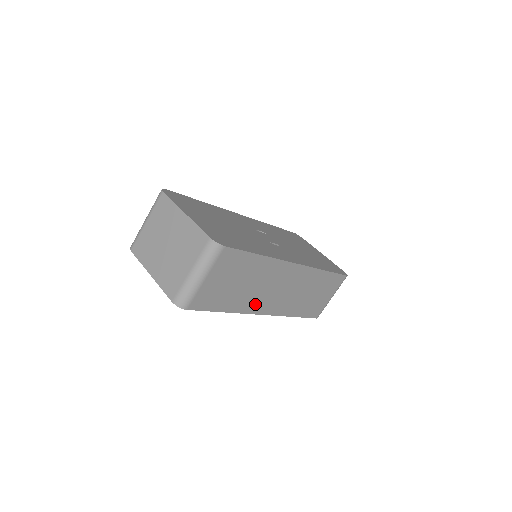
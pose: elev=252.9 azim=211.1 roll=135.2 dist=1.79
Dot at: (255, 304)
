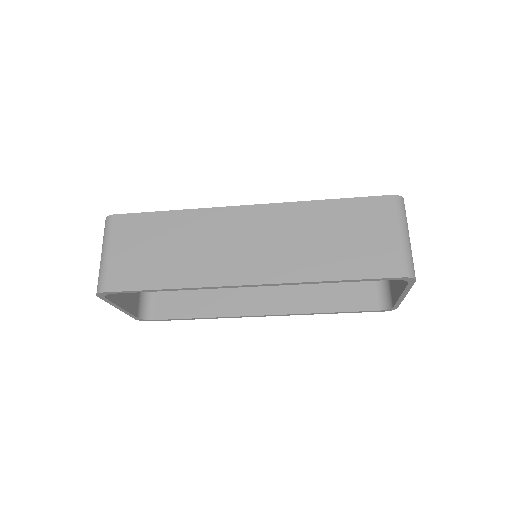
Dot at: (215, 271)
